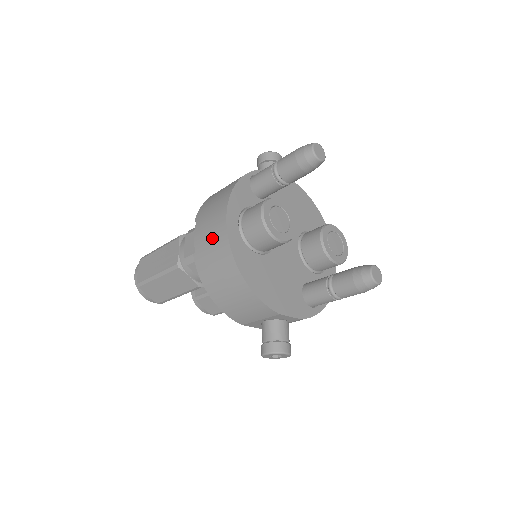
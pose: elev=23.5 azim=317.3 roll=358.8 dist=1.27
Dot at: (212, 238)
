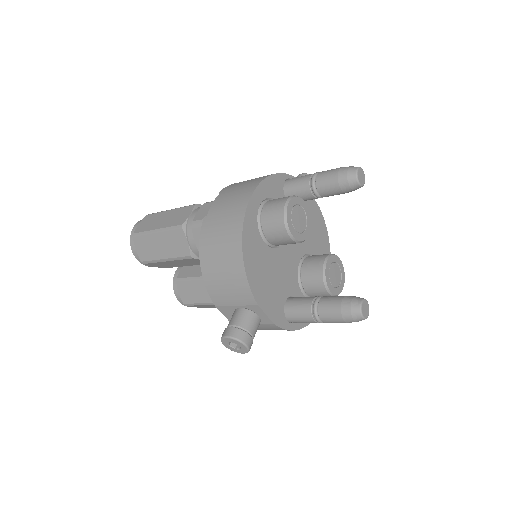
Dot at: (230, 207)
